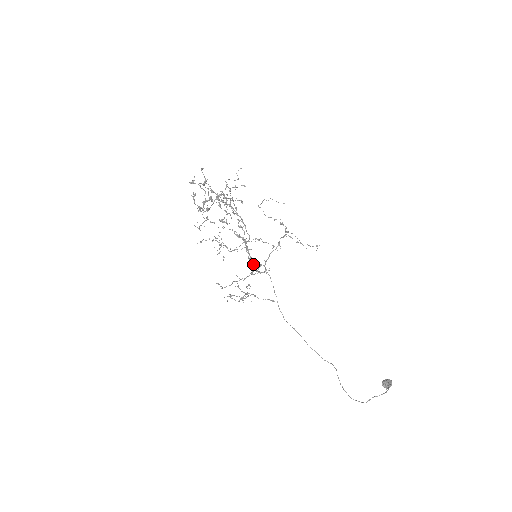
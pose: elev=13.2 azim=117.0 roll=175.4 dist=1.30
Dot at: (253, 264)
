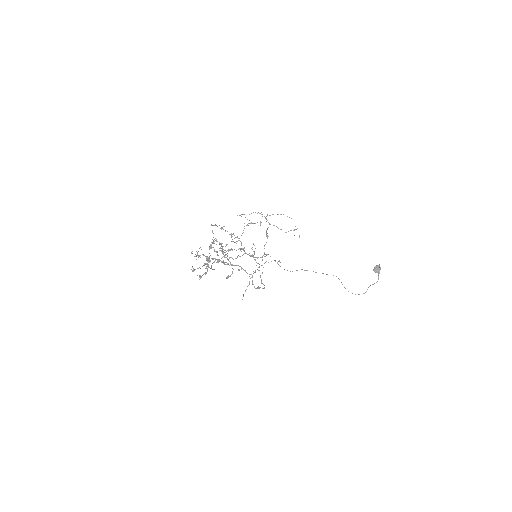
Dot at: occluded
